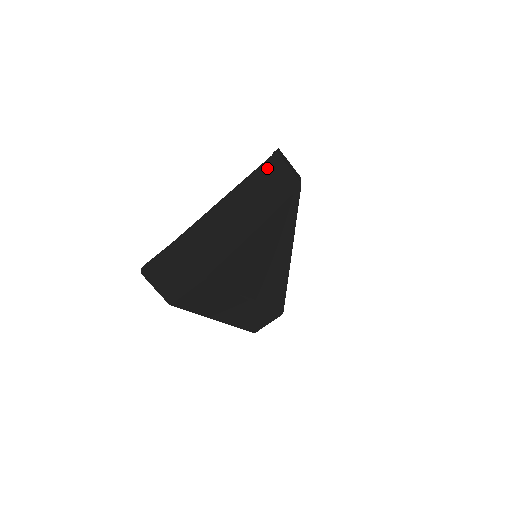
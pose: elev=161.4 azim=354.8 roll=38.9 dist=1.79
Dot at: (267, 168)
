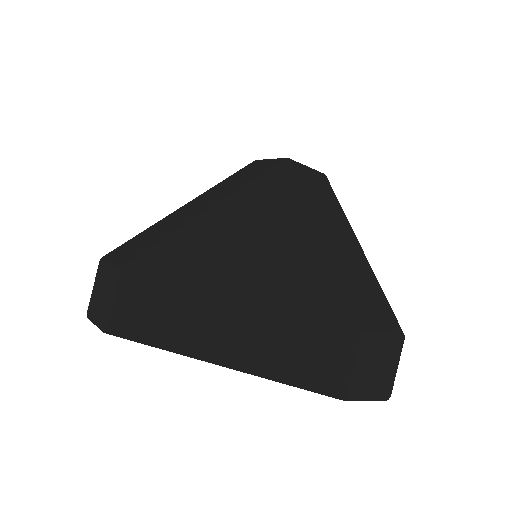
Dot at: (241, 172)
